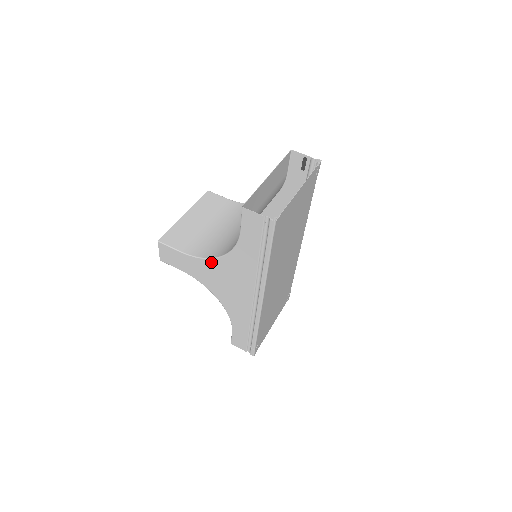
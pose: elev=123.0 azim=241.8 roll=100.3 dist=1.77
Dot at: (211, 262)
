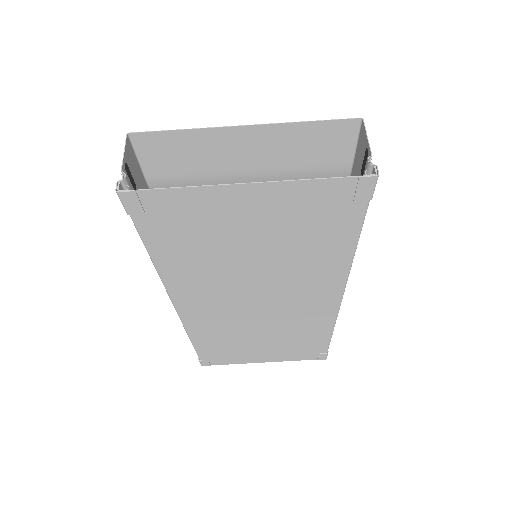
Dot at: occluded
